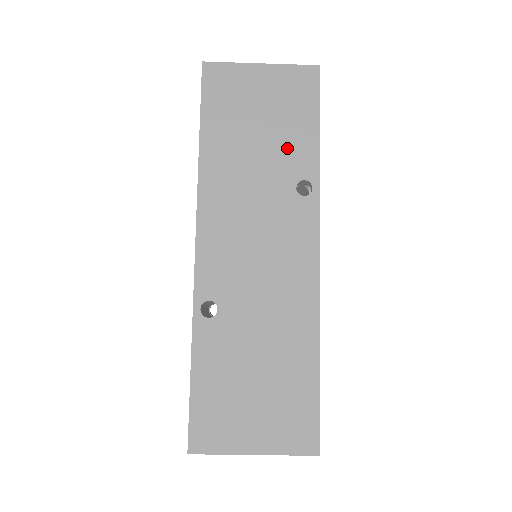
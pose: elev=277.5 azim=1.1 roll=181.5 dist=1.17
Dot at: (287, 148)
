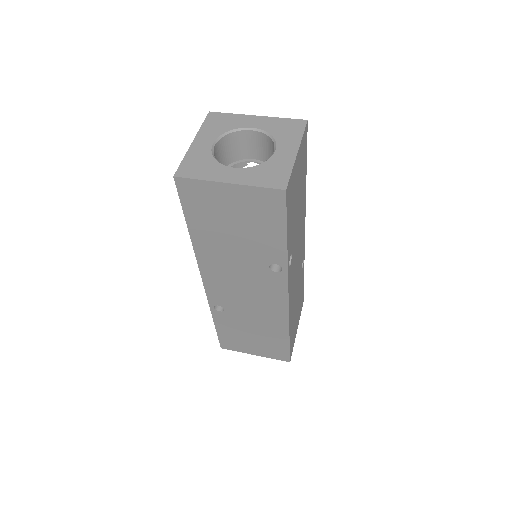
Dot at: (260, 244)
